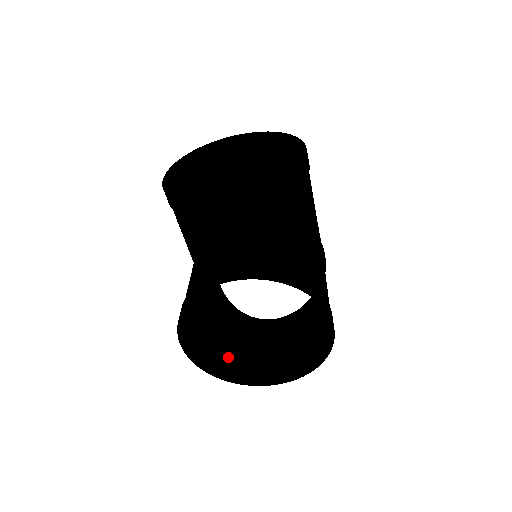
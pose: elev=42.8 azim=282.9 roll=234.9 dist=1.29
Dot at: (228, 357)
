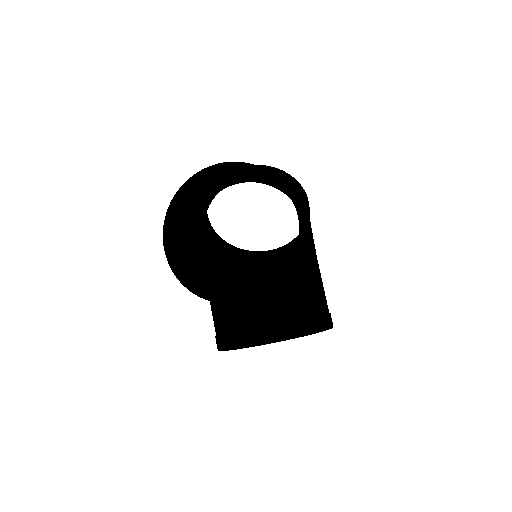
Dot at: occluded
